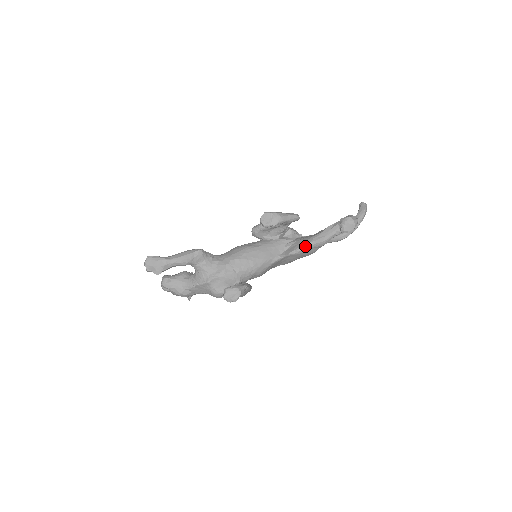
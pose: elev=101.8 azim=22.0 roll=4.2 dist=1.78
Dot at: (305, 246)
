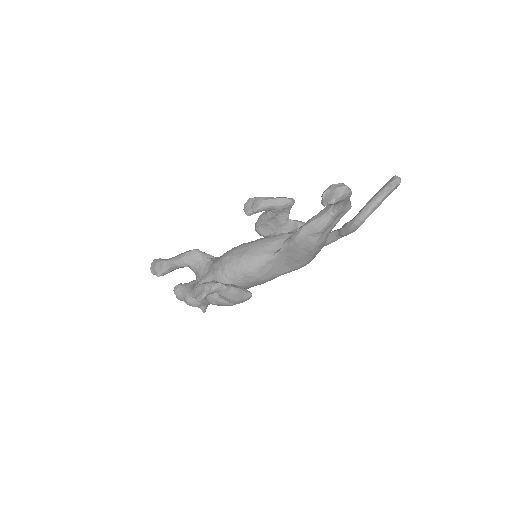
Dot at: (295, 234)
